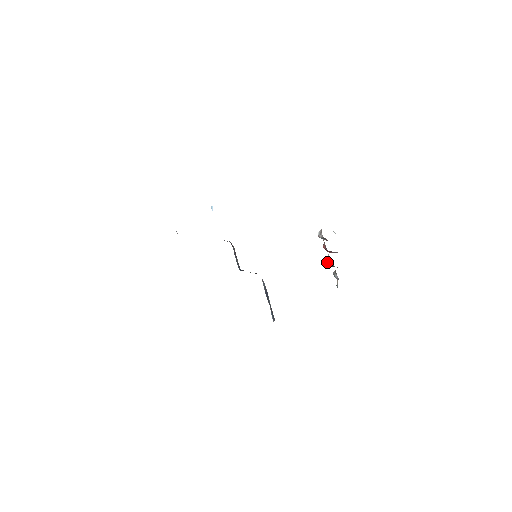
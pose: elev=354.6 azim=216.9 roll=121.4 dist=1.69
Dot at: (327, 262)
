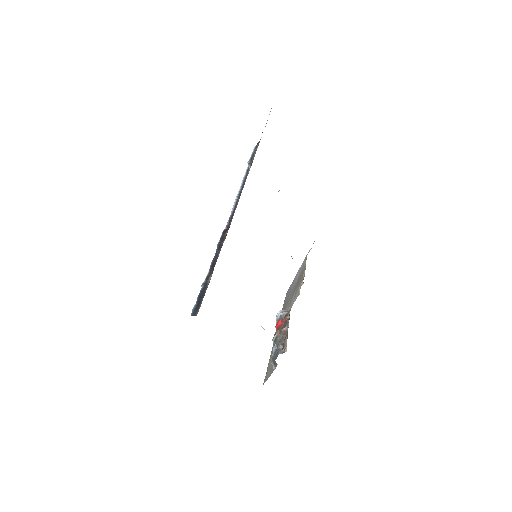
Dot at: (279, 331)
